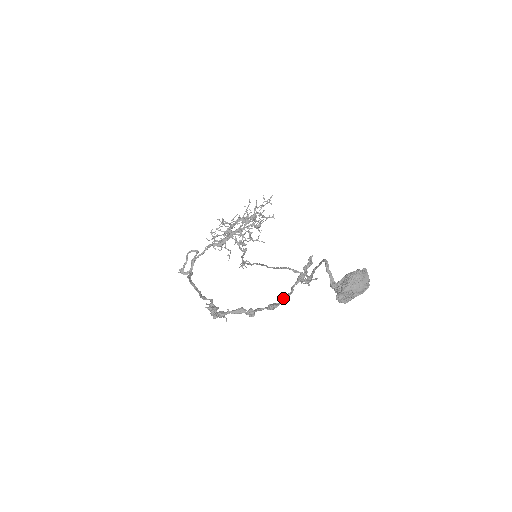
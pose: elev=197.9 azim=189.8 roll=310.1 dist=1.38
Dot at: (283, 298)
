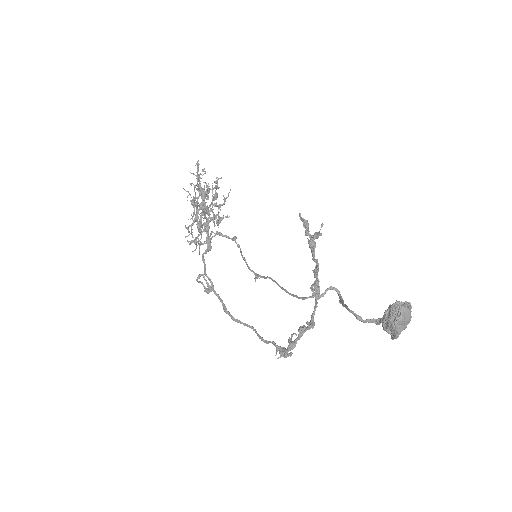
Dot at: (316, 275)
